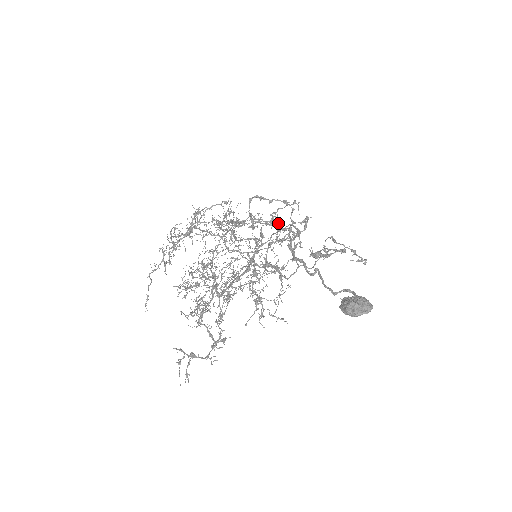
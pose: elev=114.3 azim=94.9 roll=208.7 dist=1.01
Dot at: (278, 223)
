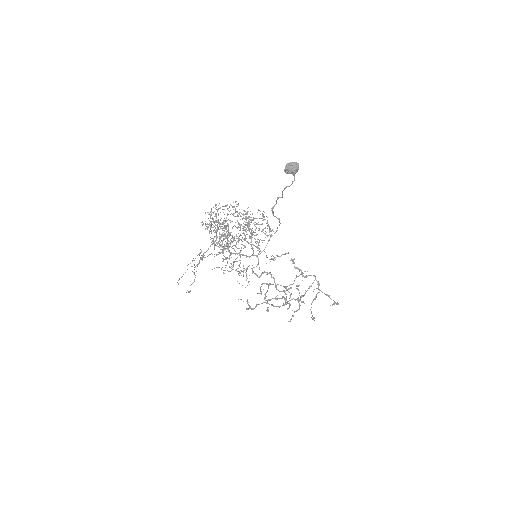
Dot at: occluded
